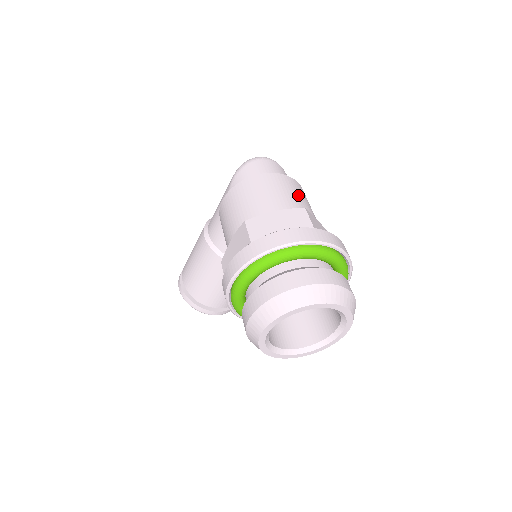
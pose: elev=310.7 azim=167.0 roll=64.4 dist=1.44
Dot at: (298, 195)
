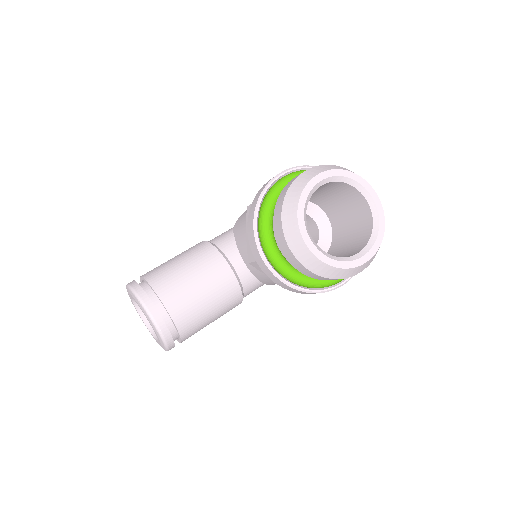
Dot at: occluded
